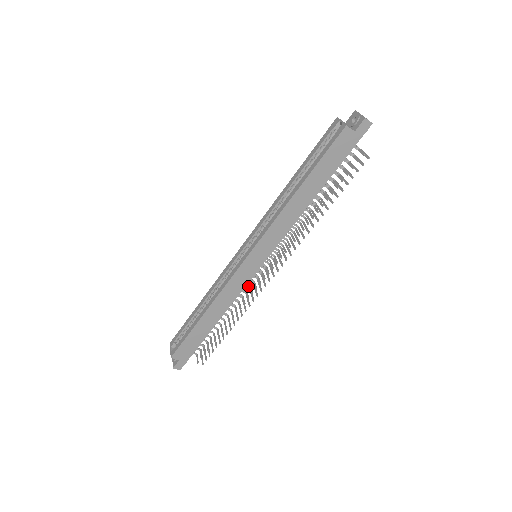
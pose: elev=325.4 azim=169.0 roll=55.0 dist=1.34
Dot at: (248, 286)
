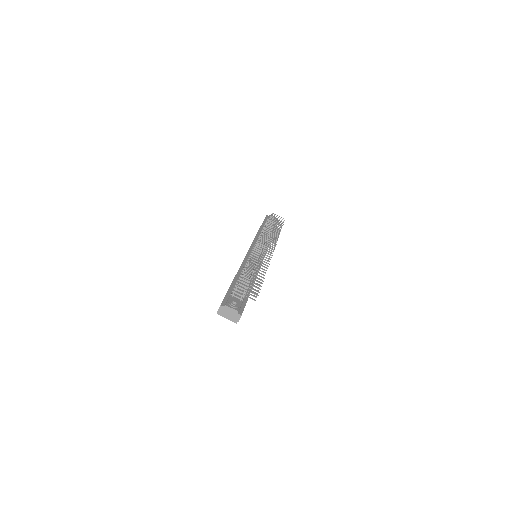
Dot at: occluded
